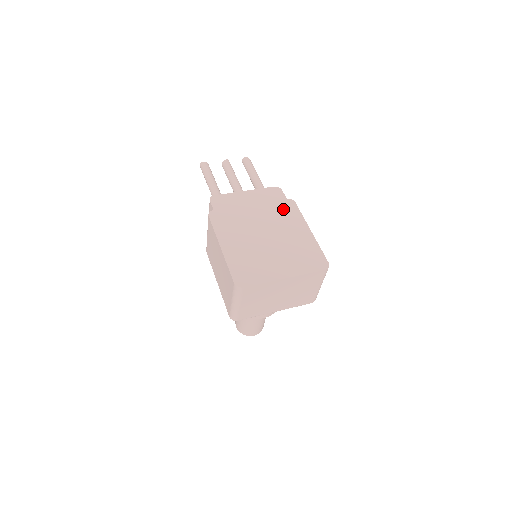
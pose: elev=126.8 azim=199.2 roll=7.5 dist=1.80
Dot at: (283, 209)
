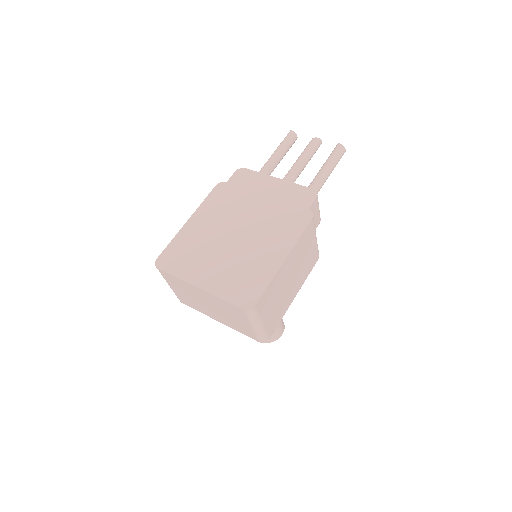
Dot at: (289, 218)
